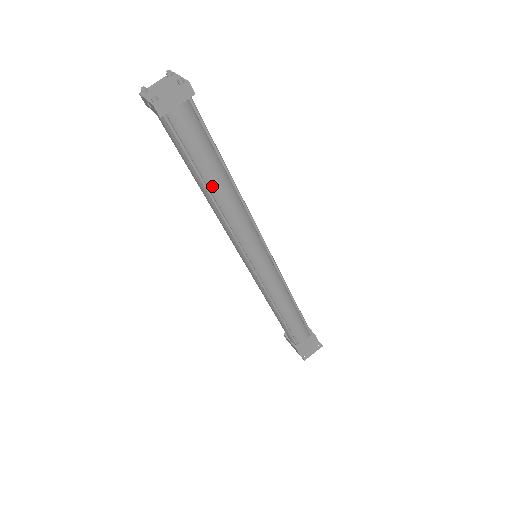
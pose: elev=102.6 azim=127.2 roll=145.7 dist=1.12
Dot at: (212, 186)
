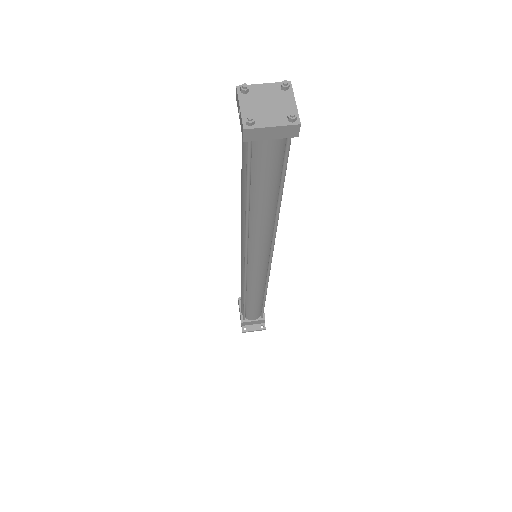
Dot at: (255, 207)
